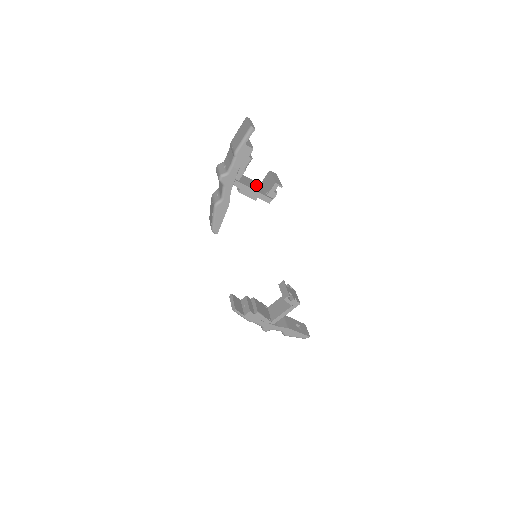
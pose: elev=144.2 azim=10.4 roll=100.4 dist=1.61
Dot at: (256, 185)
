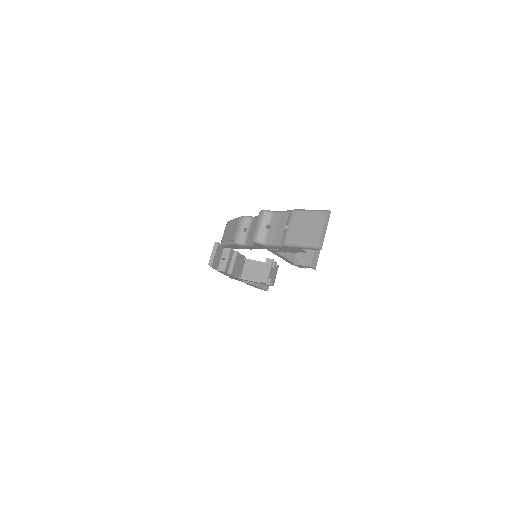
Dot at: occluded
